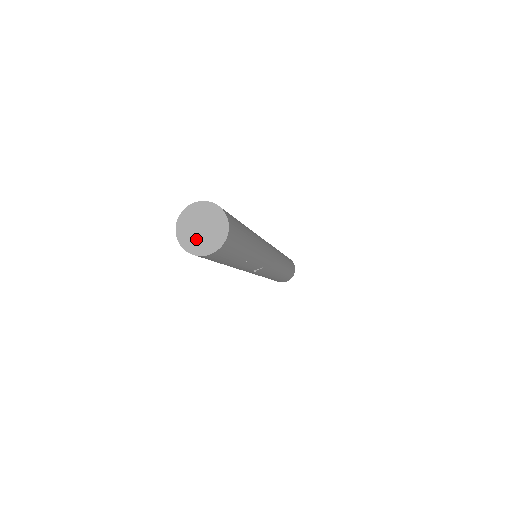
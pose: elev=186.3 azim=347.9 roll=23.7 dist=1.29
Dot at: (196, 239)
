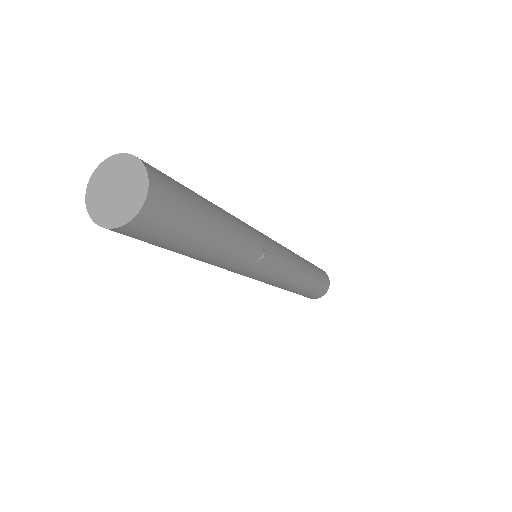
Dot at: (118, 206)
